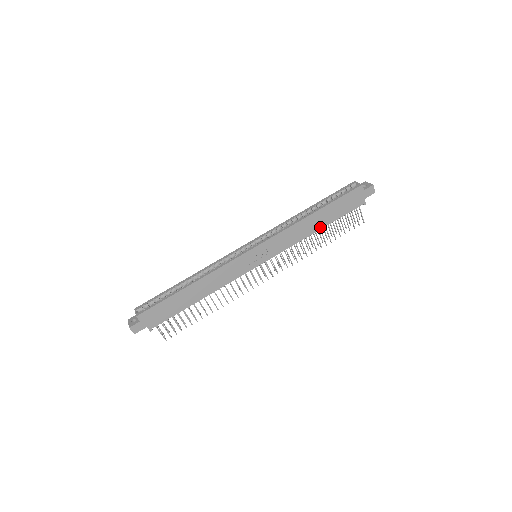
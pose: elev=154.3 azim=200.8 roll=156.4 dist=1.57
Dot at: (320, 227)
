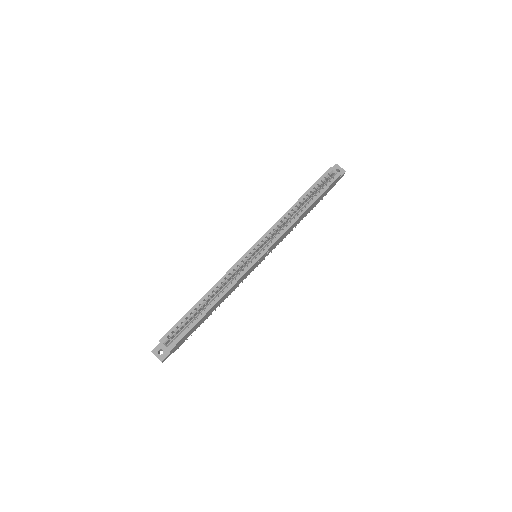
Dot at: (304, 216)
